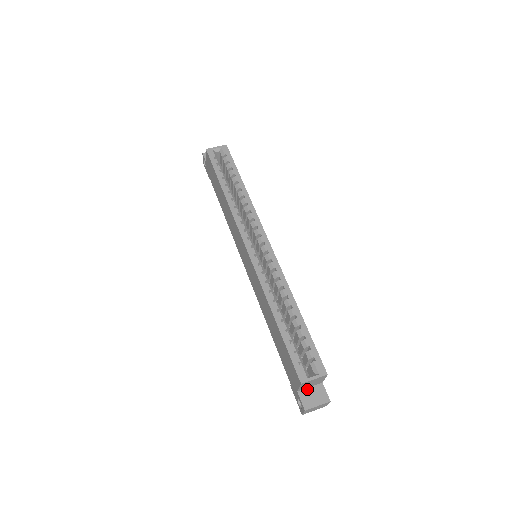
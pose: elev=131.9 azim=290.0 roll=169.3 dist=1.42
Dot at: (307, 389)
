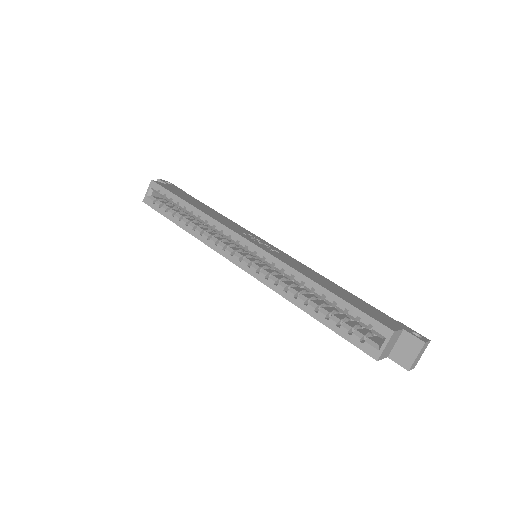
Dot at: (394, 348)
